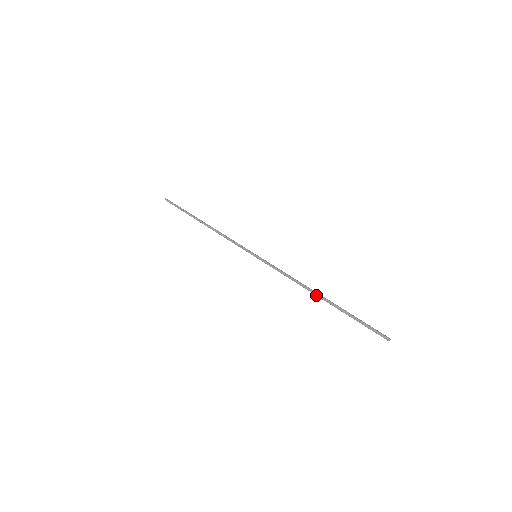
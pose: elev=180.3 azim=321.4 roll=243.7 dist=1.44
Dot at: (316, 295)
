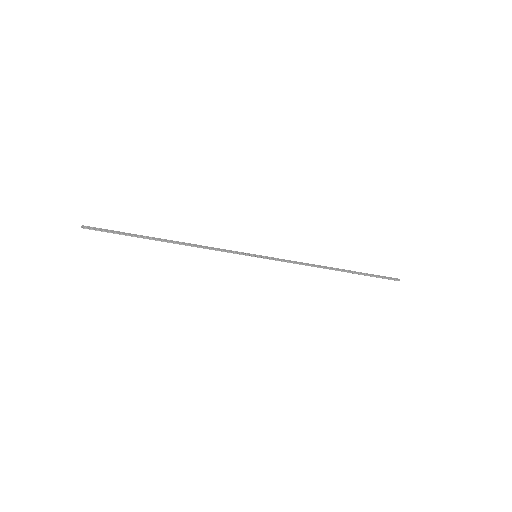
Dot at: (333, 268)
